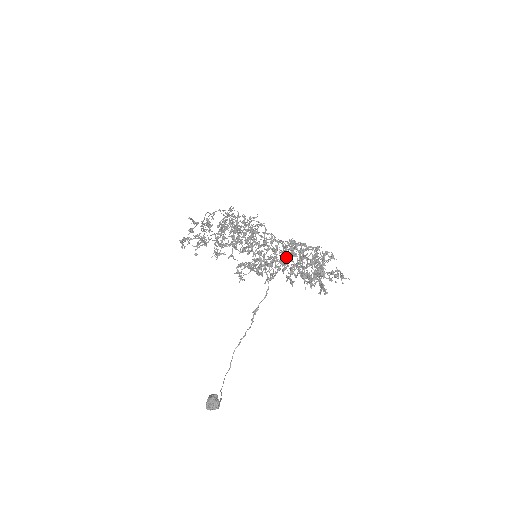
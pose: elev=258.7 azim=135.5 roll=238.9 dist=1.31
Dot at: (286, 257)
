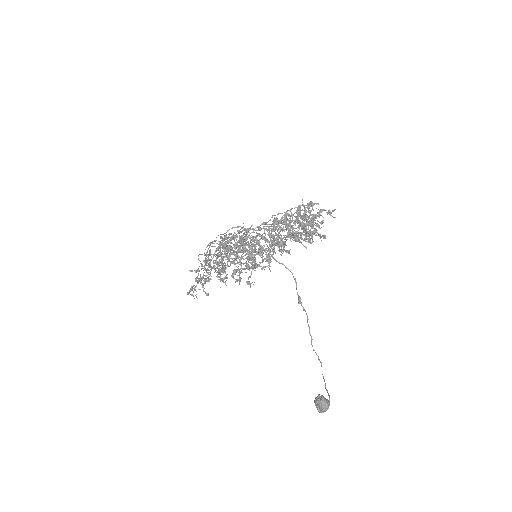
Dot at: occluded
